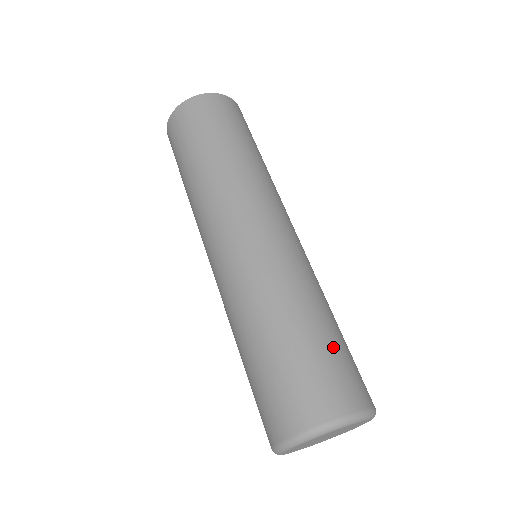
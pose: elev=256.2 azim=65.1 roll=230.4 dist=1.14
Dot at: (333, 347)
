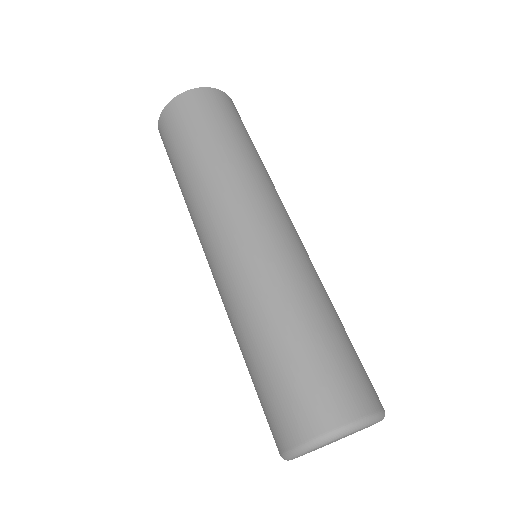
Dot at: (294, 366)
